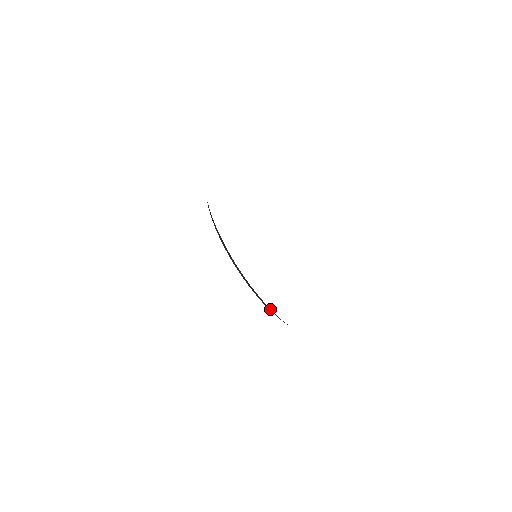
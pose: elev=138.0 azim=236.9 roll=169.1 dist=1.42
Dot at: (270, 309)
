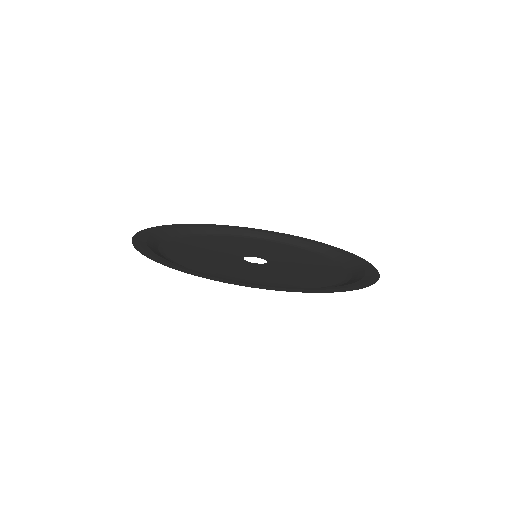
Dot at: (249, 232)
